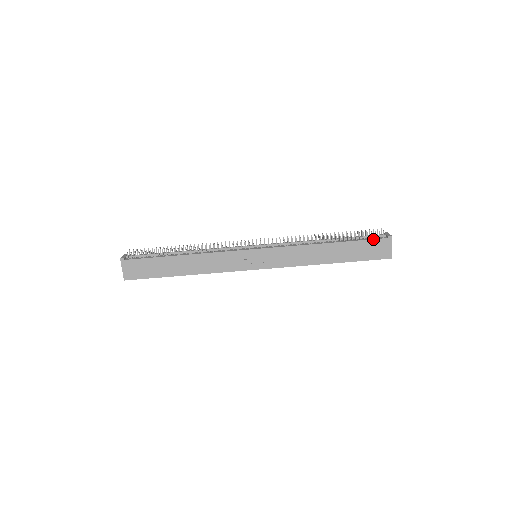
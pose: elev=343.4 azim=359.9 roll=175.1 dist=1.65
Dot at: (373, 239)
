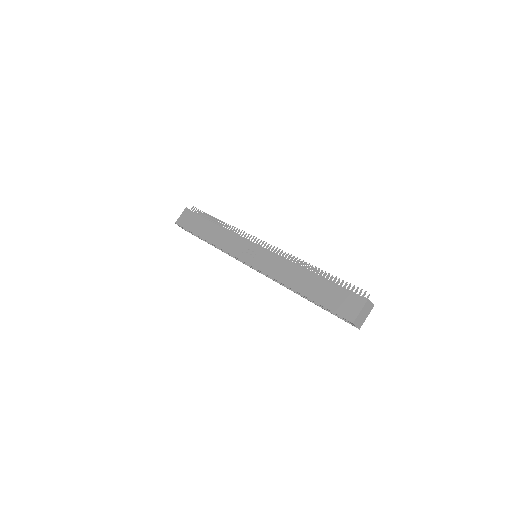
Dot at: occluded
